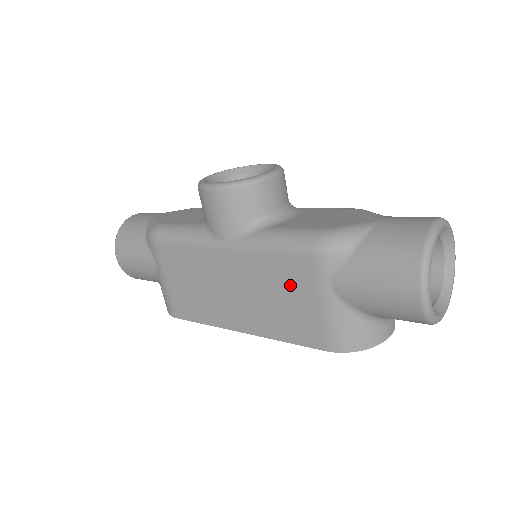
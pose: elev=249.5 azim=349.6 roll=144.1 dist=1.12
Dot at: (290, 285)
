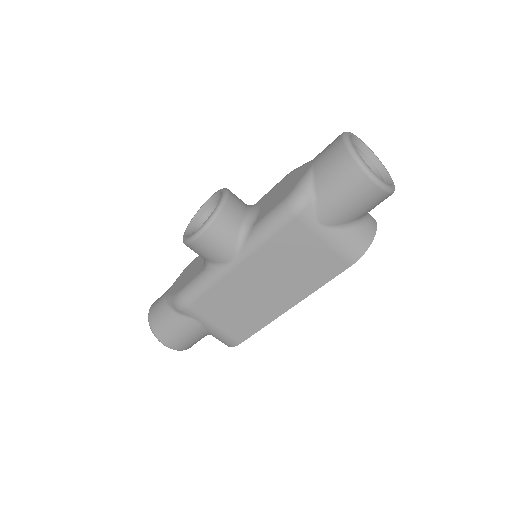
Dot at: (296, 247)
